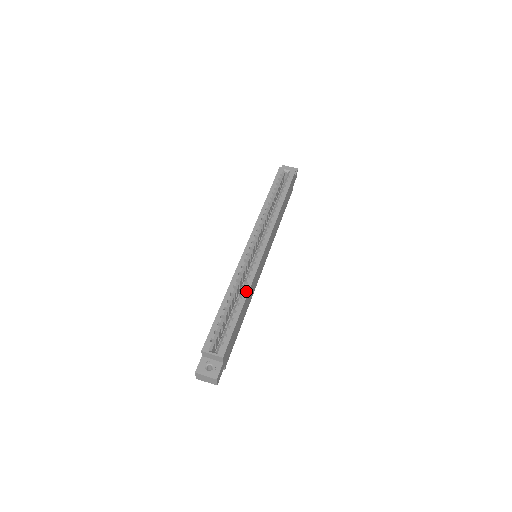
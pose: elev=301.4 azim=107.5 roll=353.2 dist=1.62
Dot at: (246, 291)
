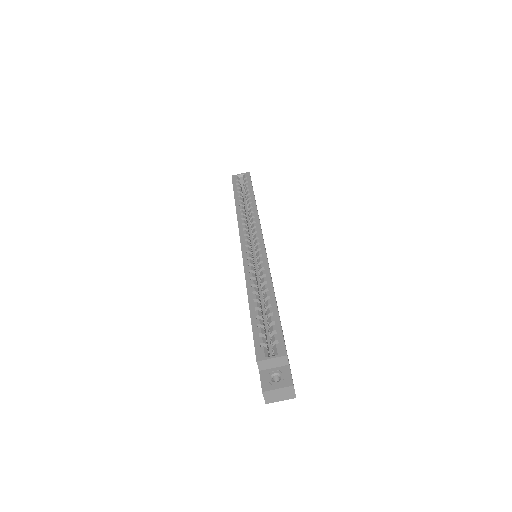
Dot at: (269, 282)
